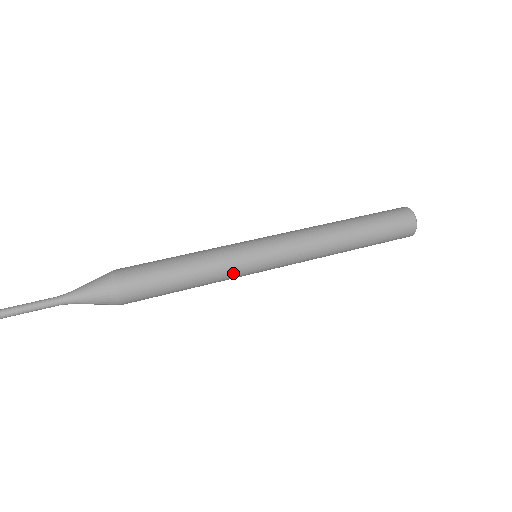
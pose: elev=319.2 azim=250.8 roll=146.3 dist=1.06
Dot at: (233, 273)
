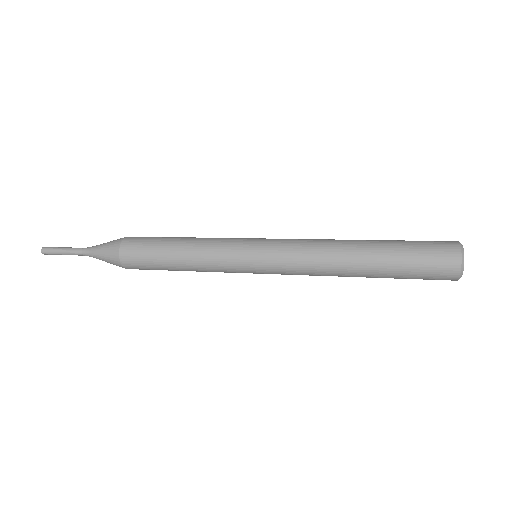
Dot at: (223, 268)
